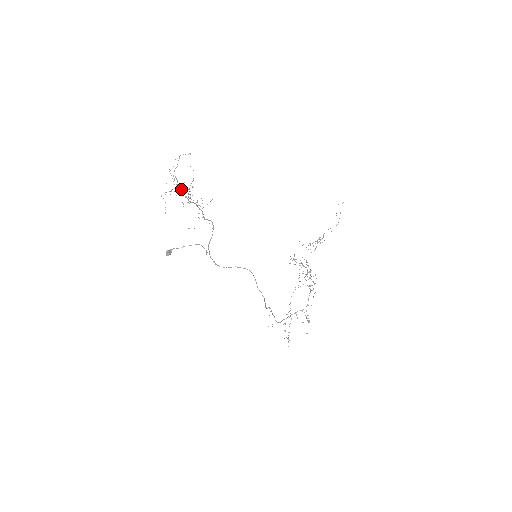
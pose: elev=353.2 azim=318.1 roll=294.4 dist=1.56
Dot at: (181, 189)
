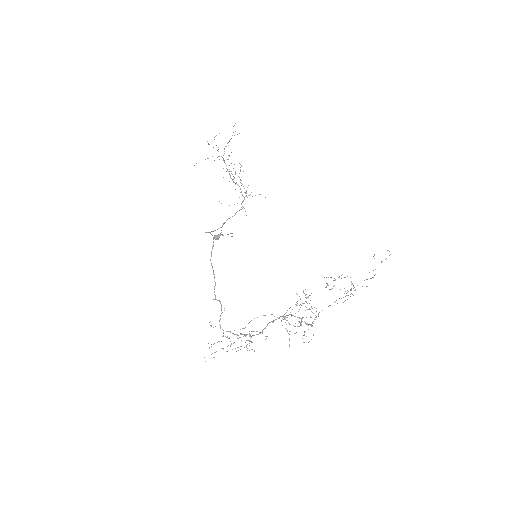
Dot at: (224, 160)
